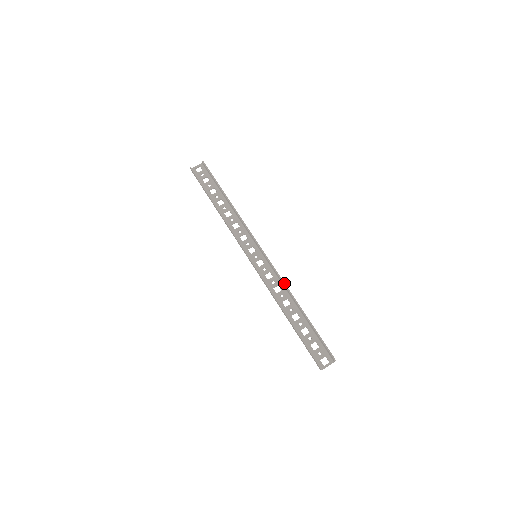
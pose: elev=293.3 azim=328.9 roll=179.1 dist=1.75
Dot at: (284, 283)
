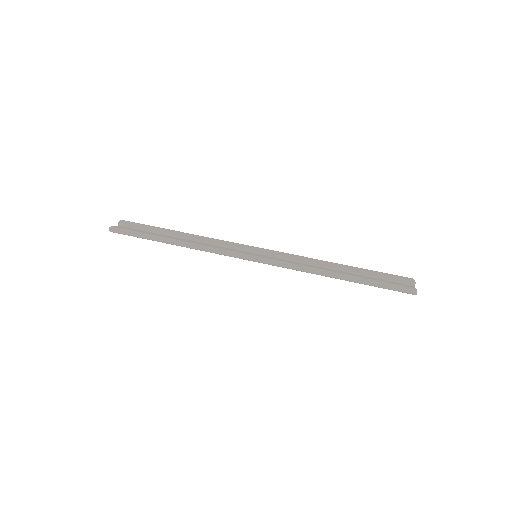
Dot at: (306, 257)
